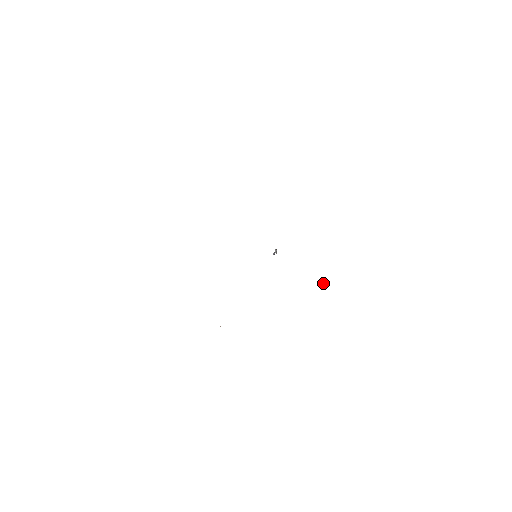
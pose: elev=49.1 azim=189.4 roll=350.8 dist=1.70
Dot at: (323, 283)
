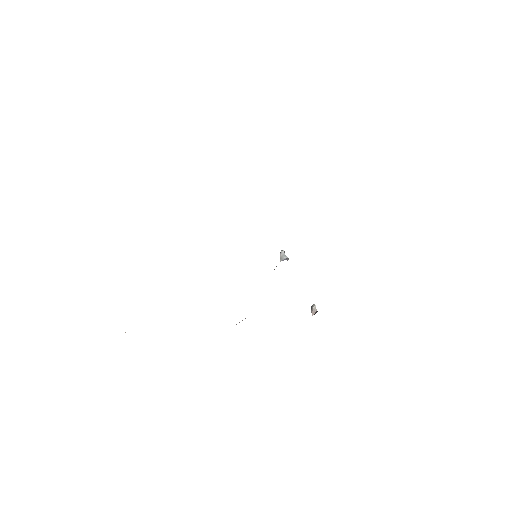
Dot at: (315, 306)
